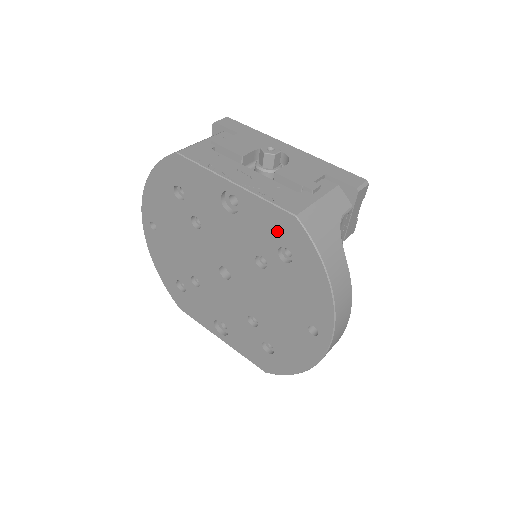
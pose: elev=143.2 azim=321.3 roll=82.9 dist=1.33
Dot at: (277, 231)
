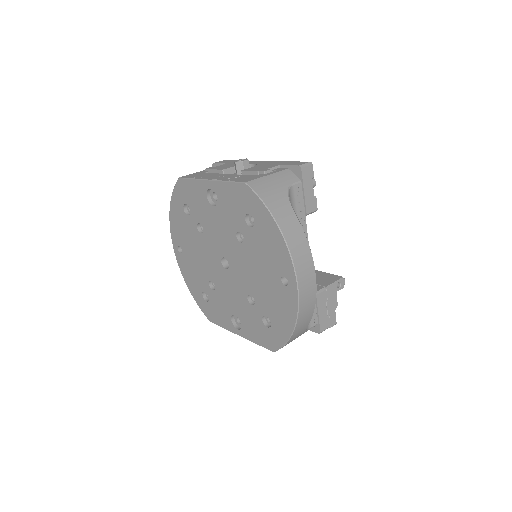
Dot at: (240, 203)
